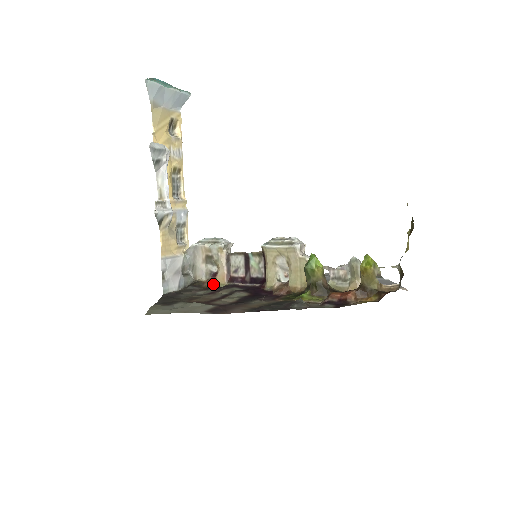
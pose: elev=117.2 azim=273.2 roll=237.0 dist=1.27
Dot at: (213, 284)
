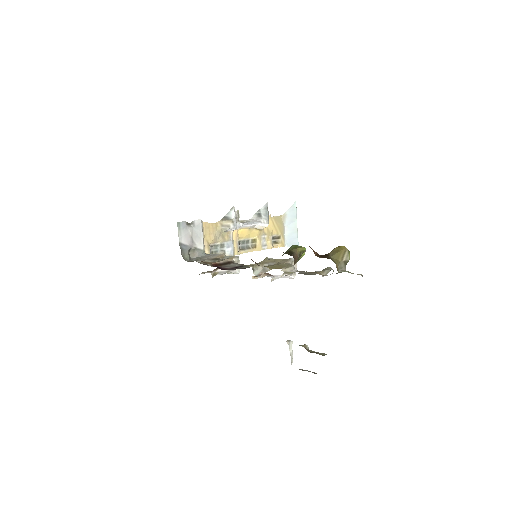
Dot at: (201, 261)
